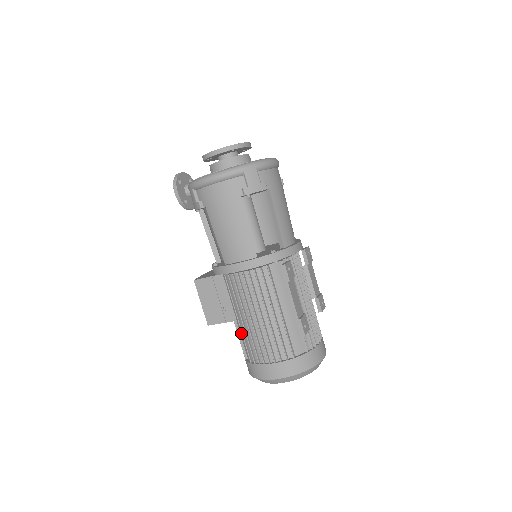
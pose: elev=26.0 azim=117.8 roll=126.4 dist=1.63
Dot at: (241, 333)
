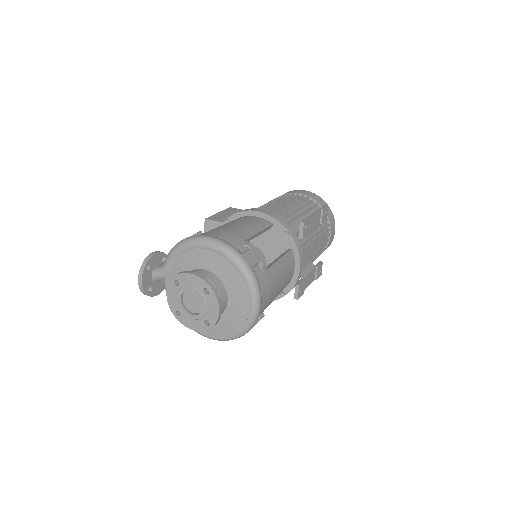
Dot at: occluded
